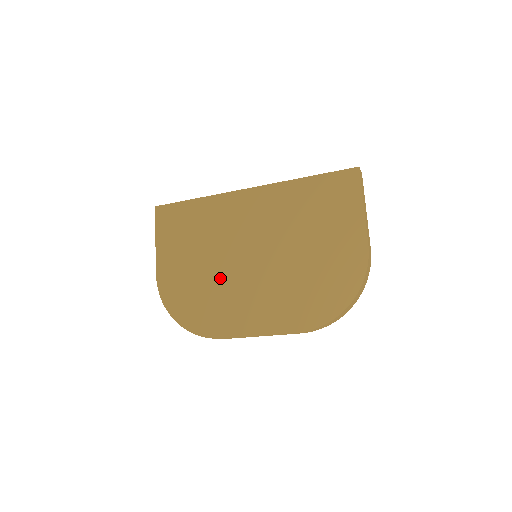
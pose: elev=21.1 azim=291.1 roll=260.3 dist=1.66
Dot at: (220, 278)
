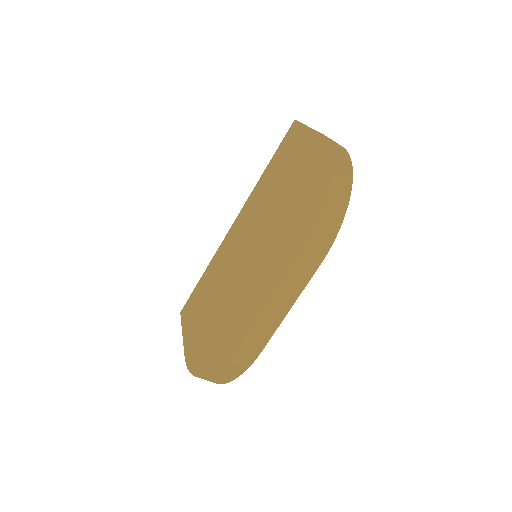
Dot at: (228, 298)
